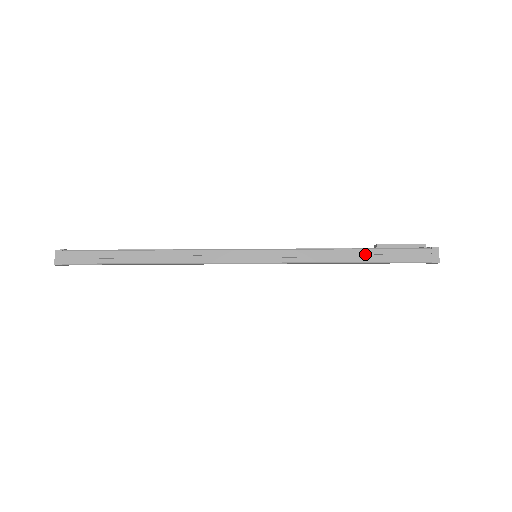
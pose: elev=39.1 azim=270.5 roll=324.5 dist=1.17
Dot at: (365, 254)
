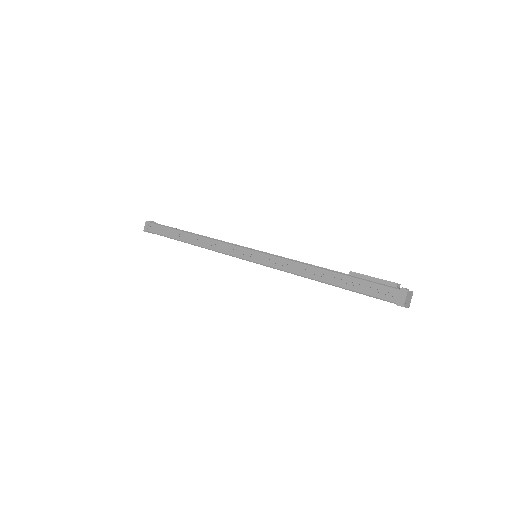
Dot at: (335, 277)
